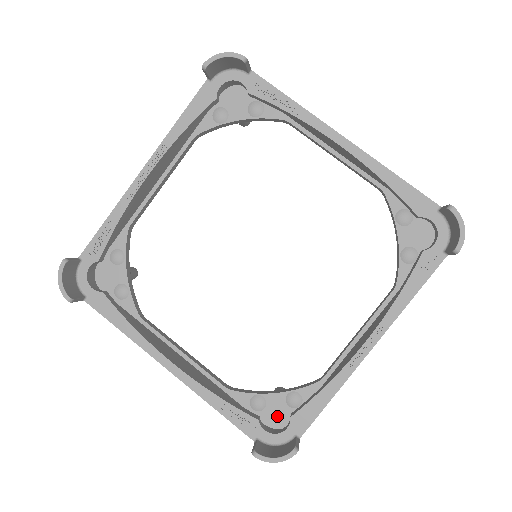
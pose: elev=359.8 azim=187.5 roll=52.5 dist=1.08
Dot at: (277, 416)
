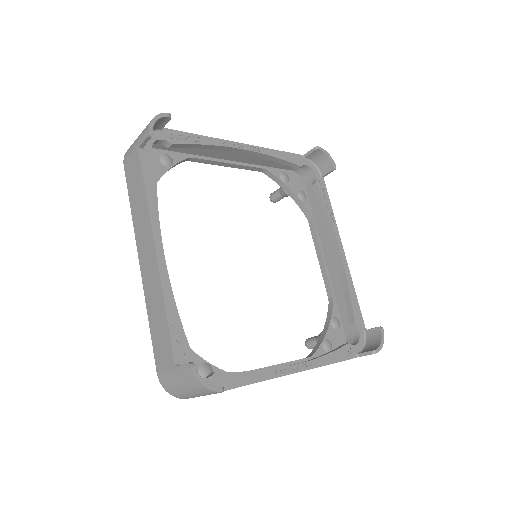
Dot at: occluded
